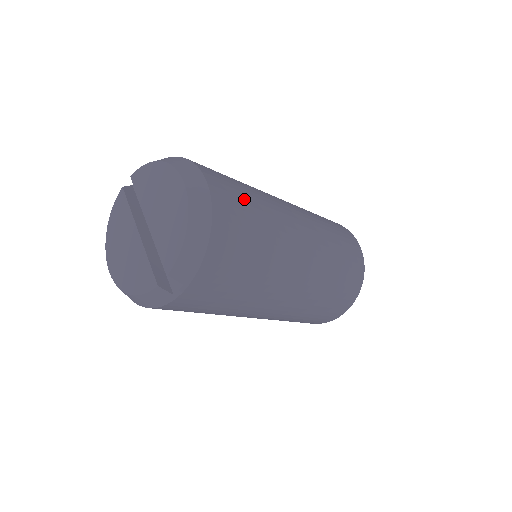
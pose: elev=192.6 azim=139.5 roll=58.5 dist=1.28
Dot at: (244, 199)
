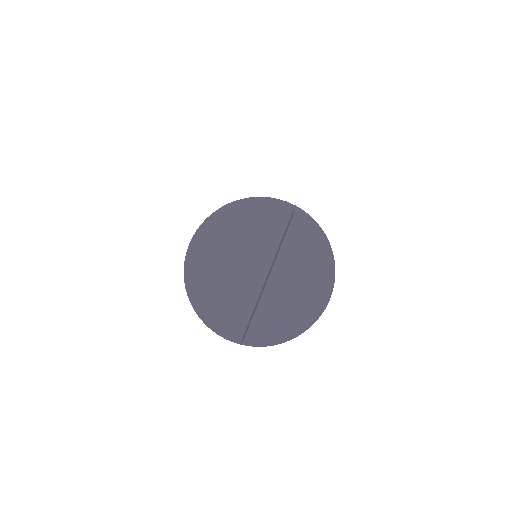
Dot at: occluded
